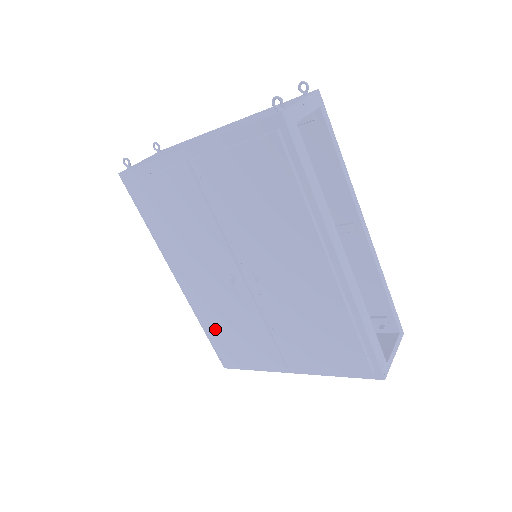
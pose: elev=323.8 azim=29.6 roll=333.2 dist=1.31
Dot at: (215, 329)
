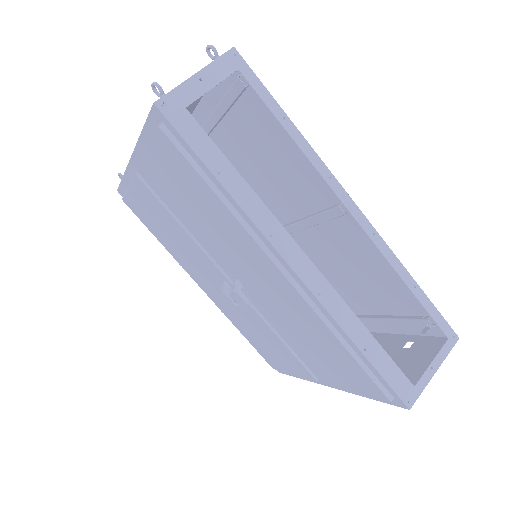
Dot at: (248, 335)
